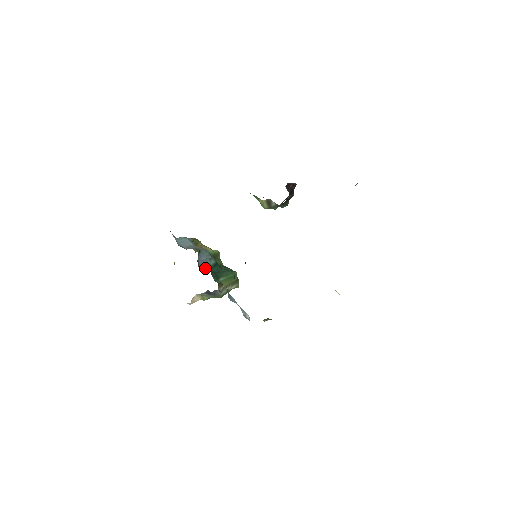
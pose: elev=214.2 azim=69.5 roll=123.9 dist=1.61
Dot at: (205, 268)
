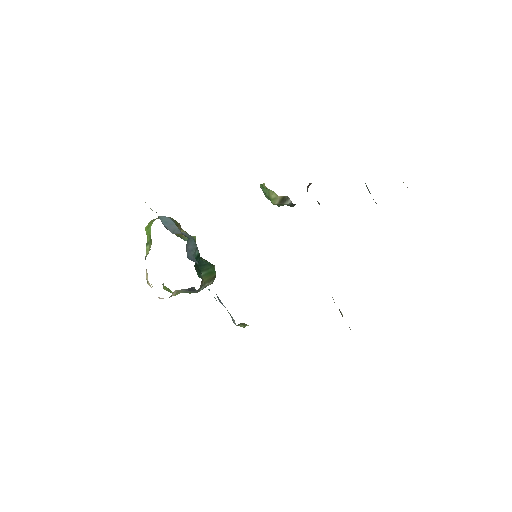
Dot at: (193, 260)
